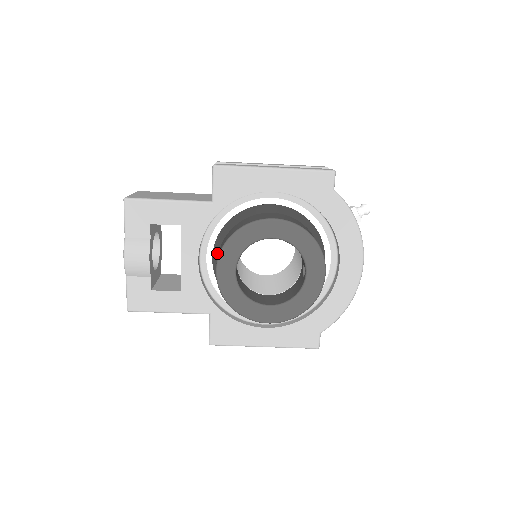
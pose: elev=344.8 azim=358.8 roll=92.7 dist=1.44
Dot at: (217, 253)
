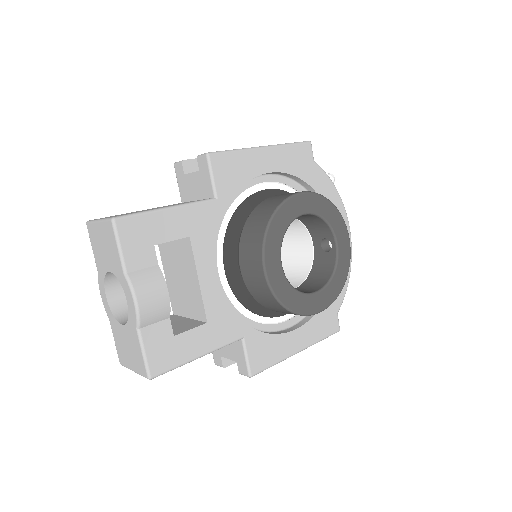
Dot at: (228, 262)
